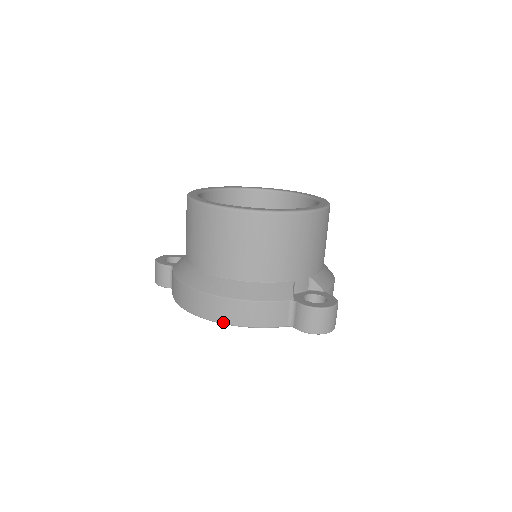
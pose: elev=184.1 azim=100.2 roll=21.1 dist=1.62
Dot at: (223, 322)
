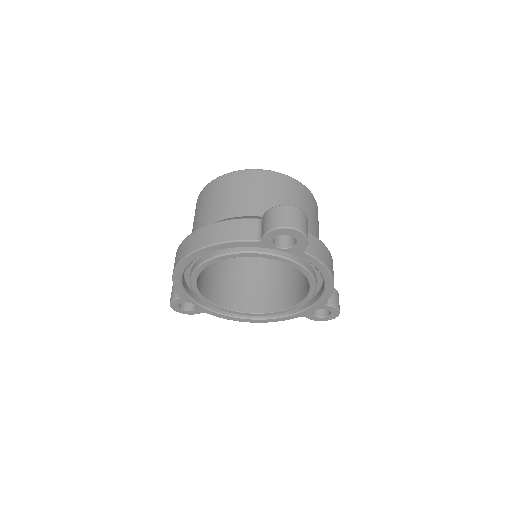
Dot at: (197, 248)
